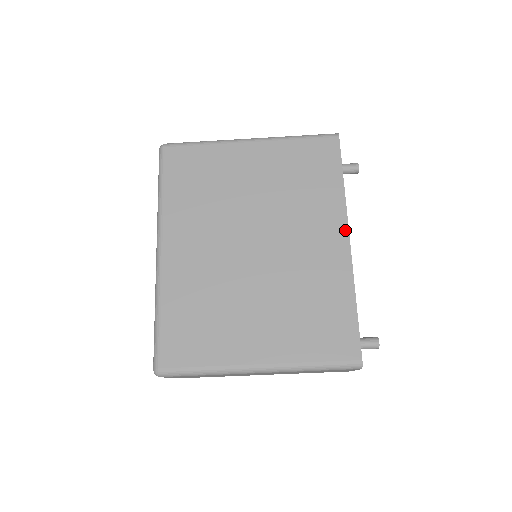
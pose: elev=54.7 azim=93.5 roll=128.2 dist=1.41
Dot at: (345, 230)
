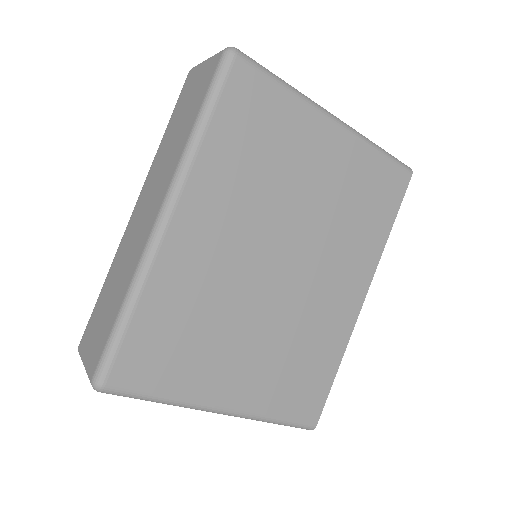
Dot at: (367, 286)
